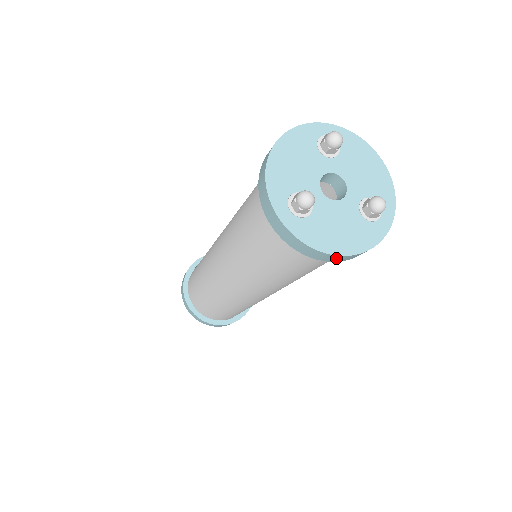
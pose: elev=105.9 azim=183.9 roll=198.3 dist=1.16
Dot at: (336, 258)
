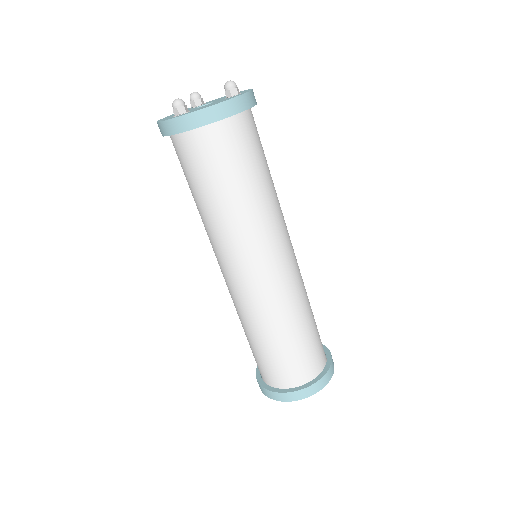
Dot at: (217, 111)
